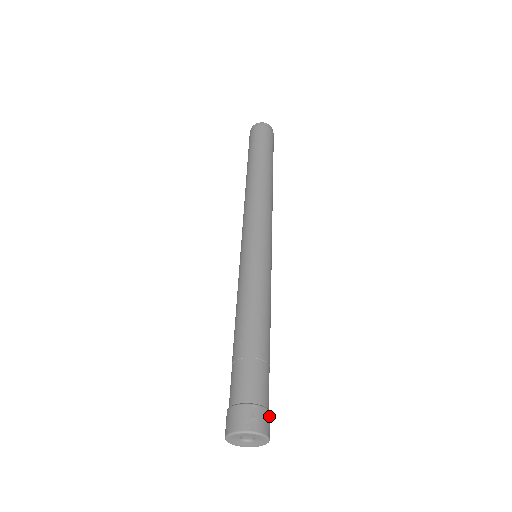
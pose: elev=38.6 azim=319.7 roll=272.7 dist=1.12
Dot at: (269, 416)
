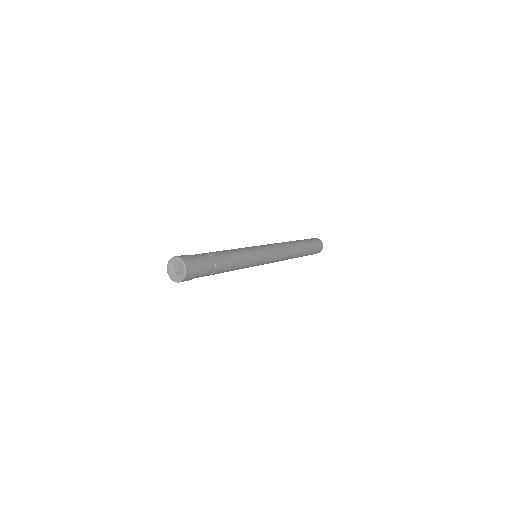
Dot at: (192, 261)
